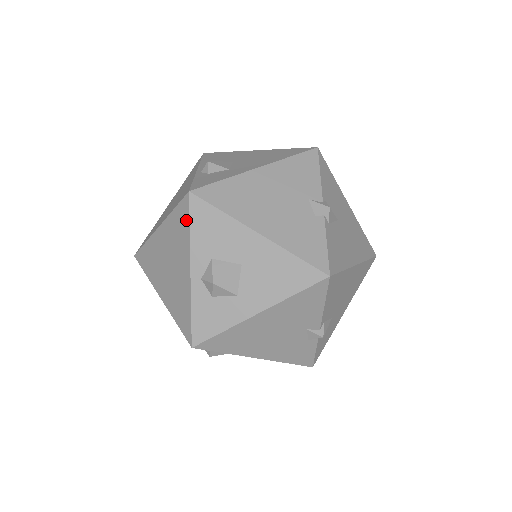
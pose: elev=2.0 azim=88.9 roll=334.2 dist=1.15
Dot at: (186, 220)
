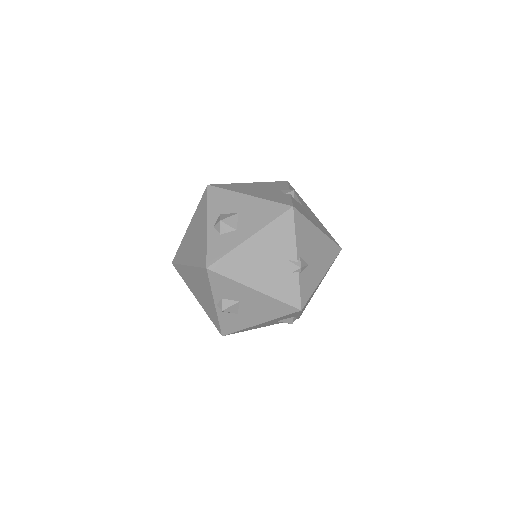
Dot at: (205, 200)
